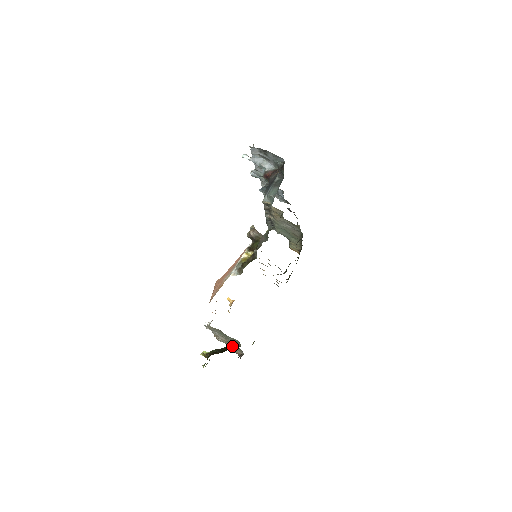
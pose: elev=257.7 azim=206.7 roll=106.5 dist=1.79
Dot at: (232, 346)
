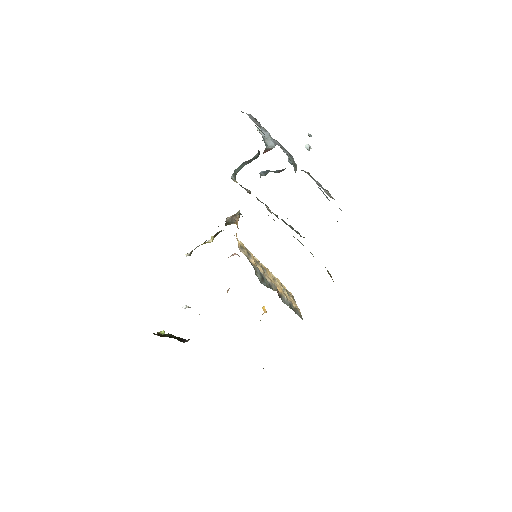
Dot at: (184, 339)
